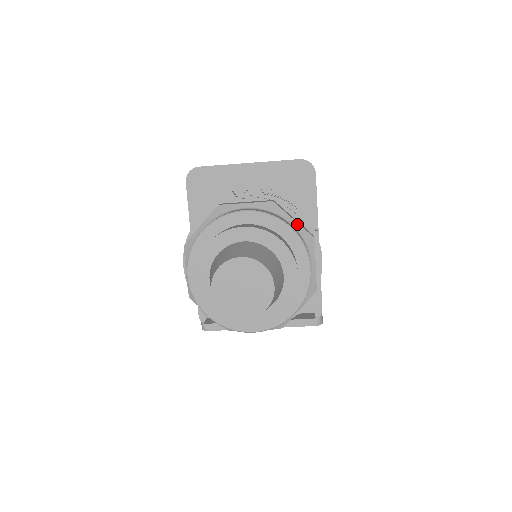
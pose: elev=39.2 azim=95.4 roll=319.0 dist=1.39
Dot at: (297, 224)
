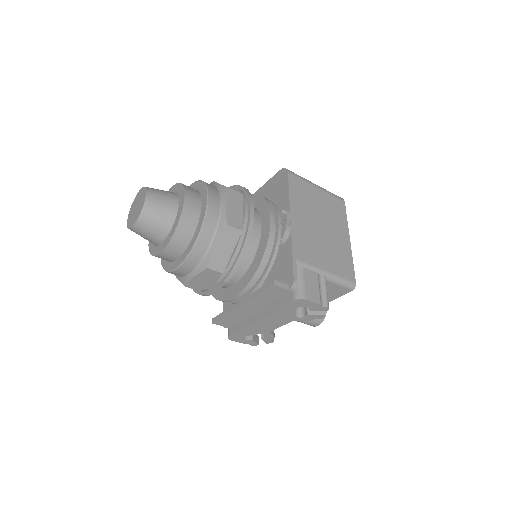
Dot at: (220, 185)
